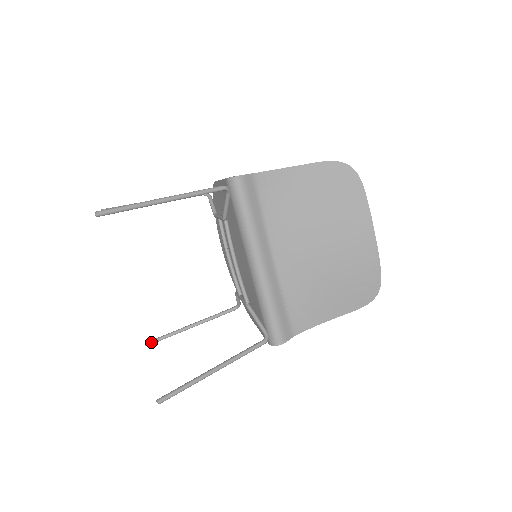
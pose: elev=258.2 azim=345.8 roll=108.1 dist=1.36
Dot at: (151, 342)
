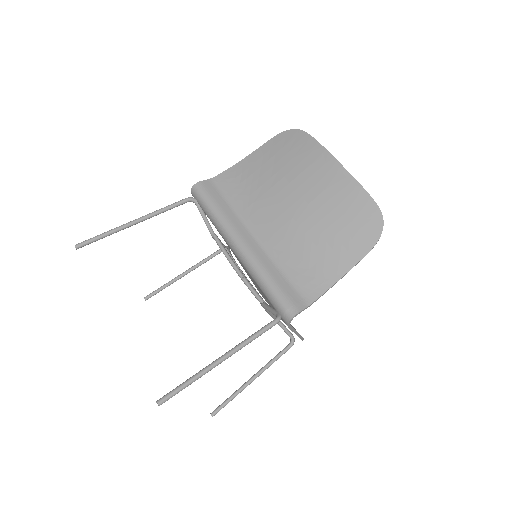
Dot at: (216, 410)
